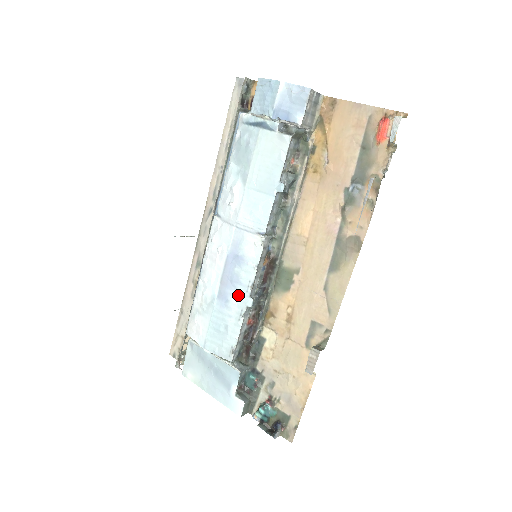
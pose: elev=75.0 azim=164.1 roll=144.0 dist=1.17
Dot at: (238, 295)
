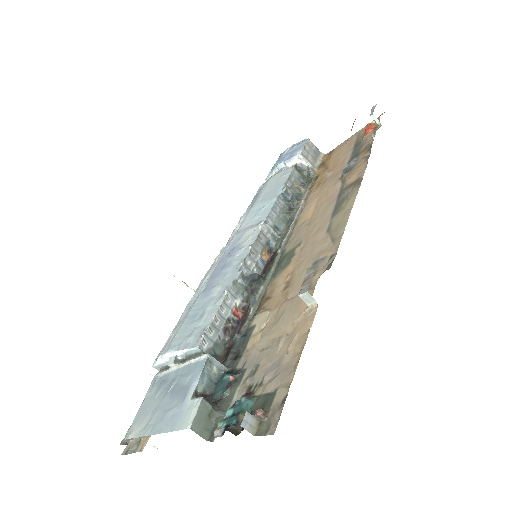
Dot at: (226, 277)
